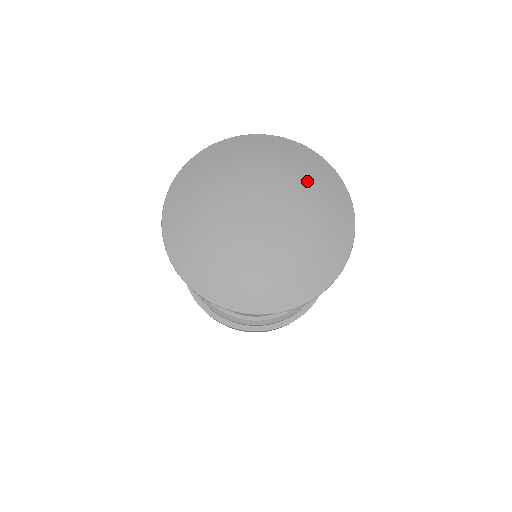
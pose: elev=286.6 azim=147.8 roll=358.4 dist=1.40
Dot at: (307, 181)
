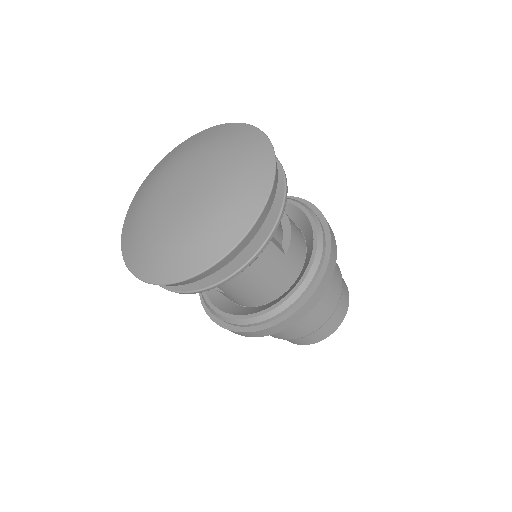
Dot at: (223, 145)
